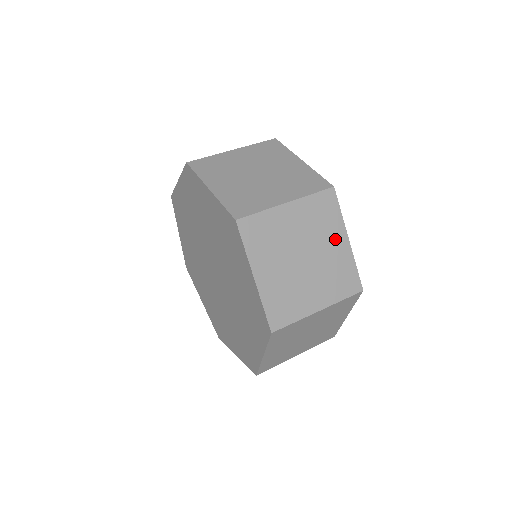
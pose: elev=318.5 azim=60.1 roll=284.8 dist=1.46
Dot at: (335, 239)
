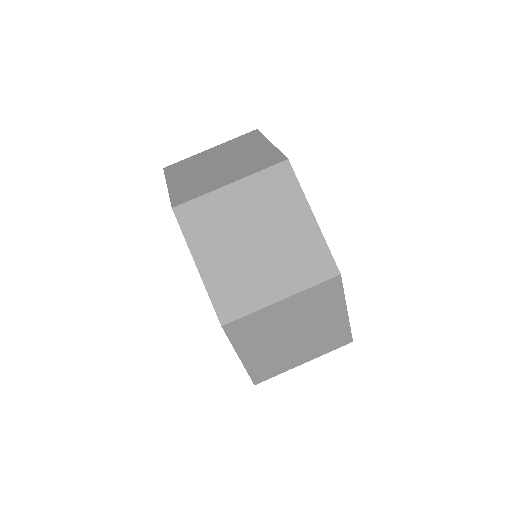
Dot at: (295, 217)
